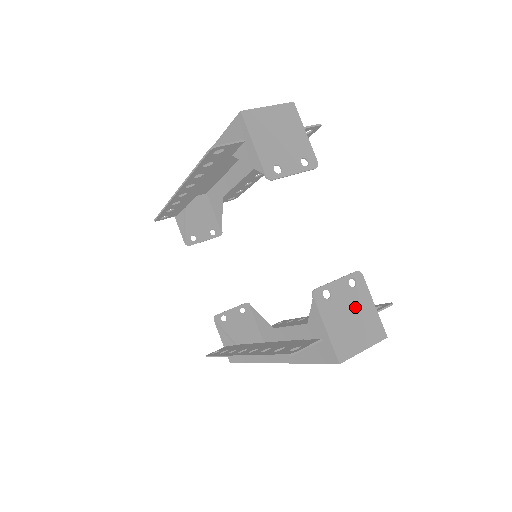
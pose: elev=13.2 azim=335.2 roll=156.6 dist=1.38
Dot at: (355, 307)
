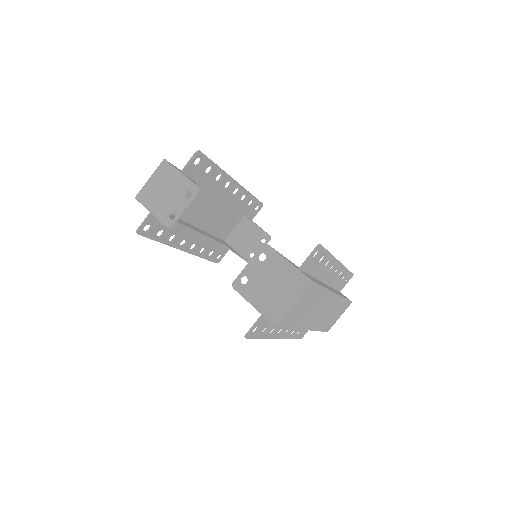
Dot at: (272, 275)
